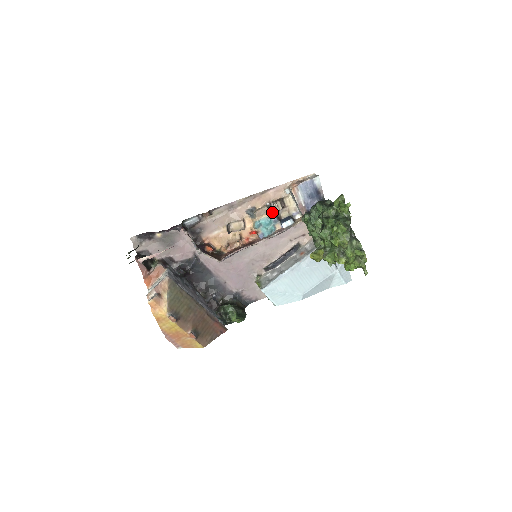
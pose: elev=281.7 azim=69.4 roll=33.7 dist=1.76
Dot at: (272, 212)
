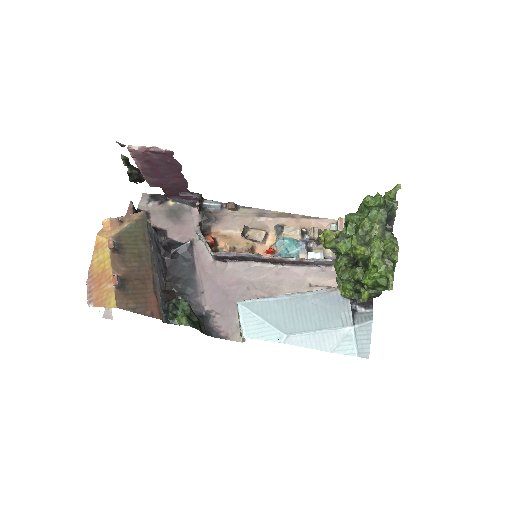
Dot at: (304, 238)
